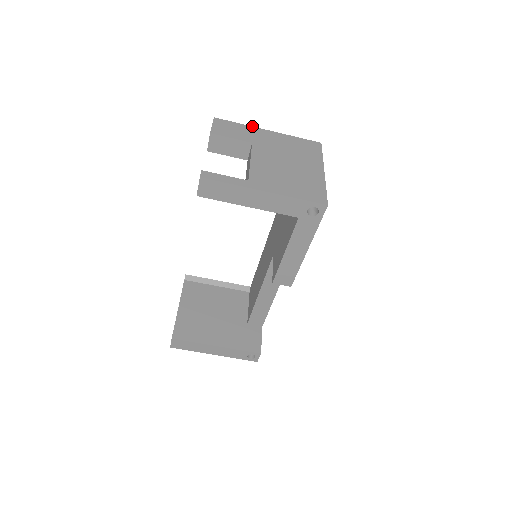
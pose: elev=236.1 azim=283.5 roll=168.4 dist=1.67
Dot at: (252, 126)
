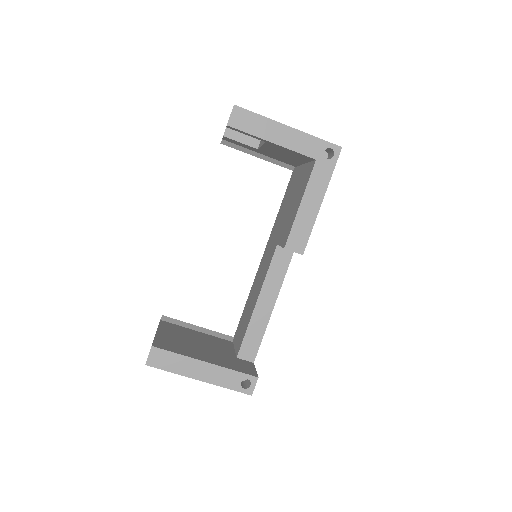
Dot at: occluded
